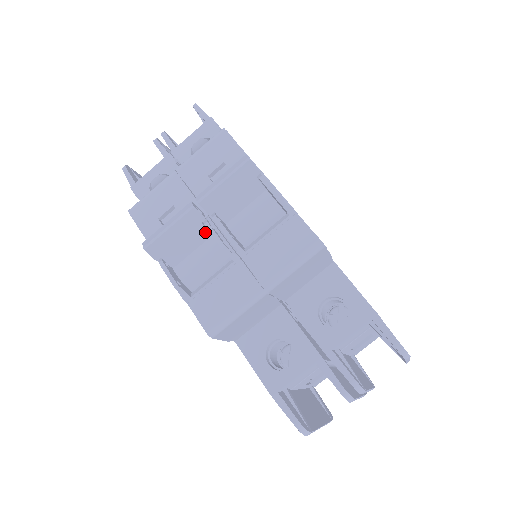
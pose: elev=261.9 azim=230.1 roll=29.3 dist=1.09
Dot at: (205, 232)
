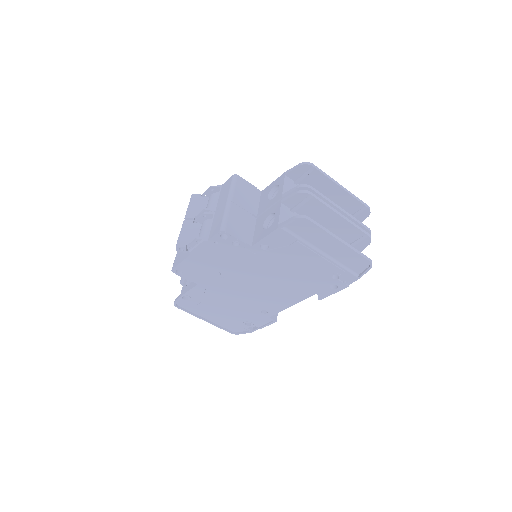
Dot at: (198, 225)
